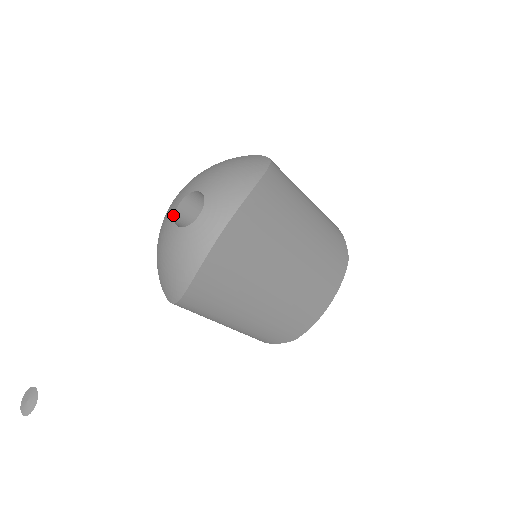
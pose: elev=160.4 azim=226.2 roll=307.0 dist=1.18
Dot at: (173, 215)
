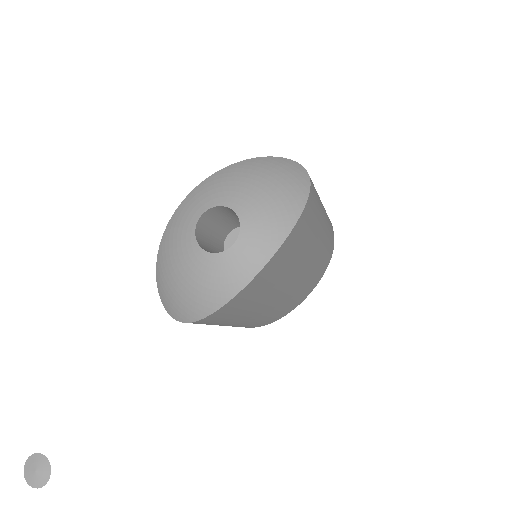
Dot at: (193, 228)
